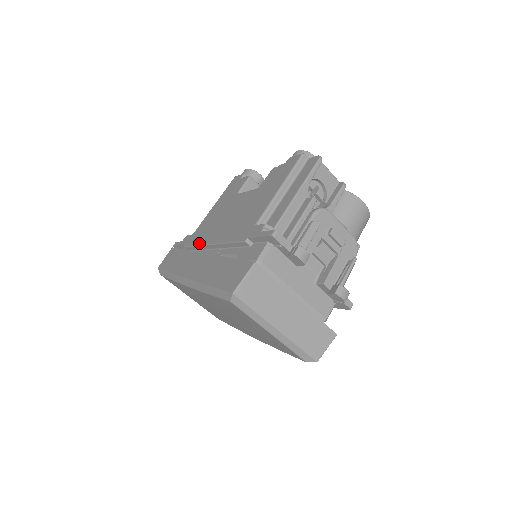
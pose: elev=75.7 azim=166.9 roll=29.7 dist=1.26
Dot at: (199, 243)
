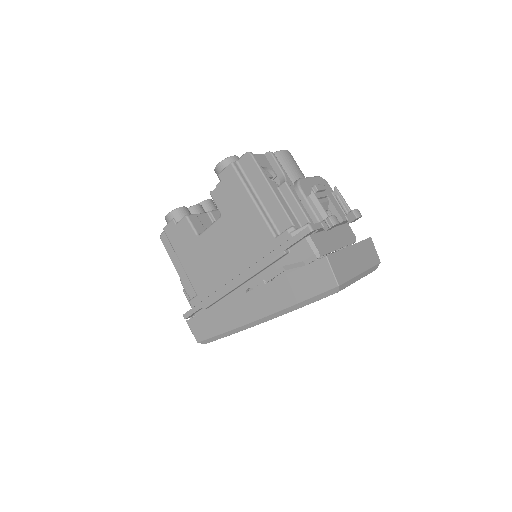
Dot at: (223, 293)
